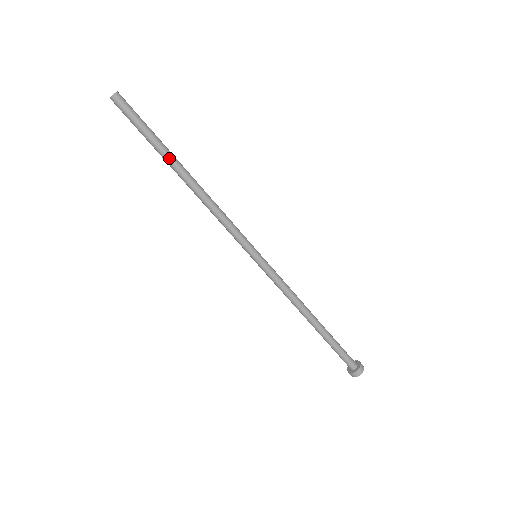
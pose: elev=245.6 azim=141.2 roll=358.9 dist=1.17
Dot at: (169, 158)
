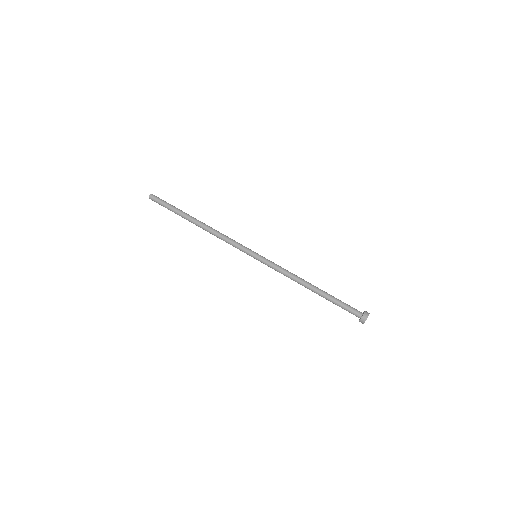
Dot at: (185, 217)
